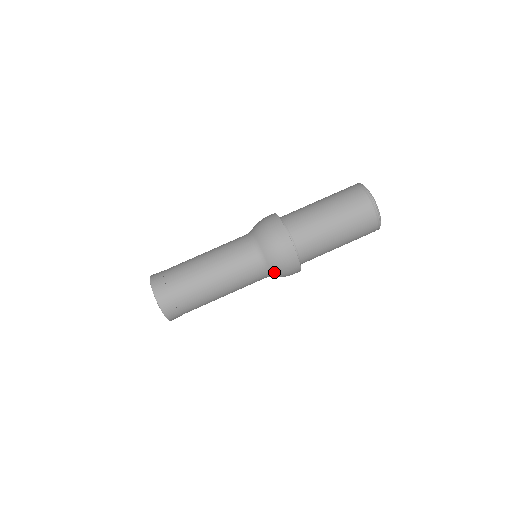
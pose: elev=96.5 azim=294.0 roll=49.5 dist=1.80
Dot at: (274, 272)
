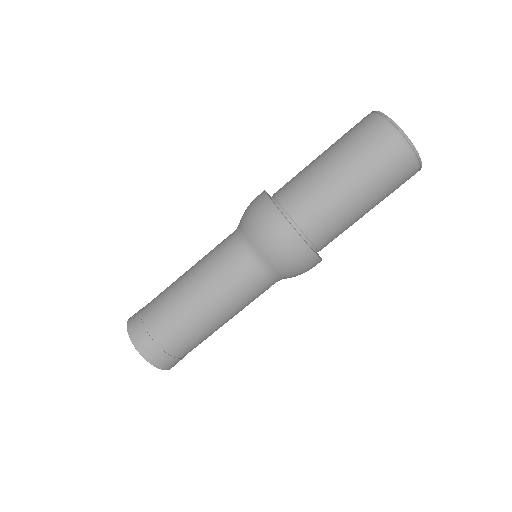
Dot at: (280, 271)
